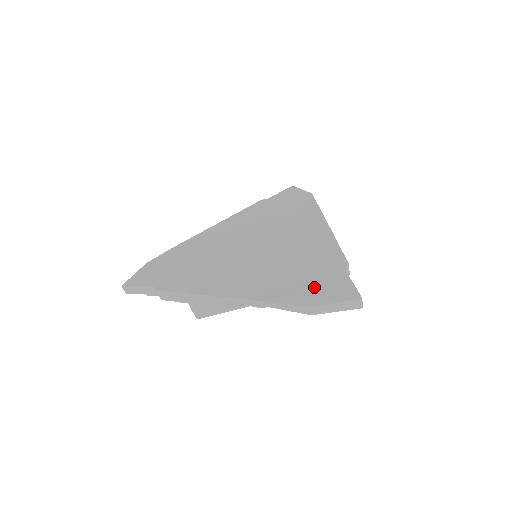
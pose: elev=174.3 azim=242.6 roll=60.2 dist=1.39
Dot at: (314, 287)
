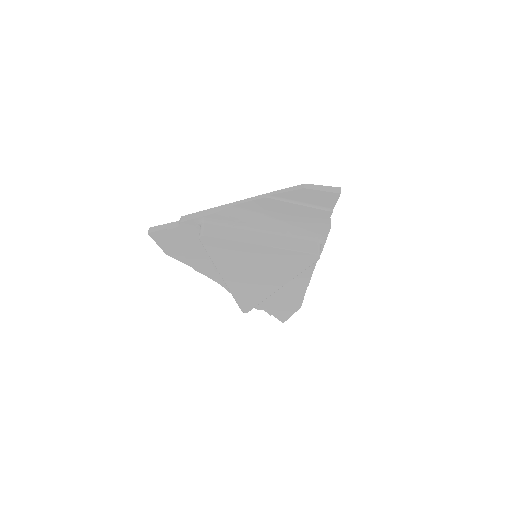
Dot at: occluded
